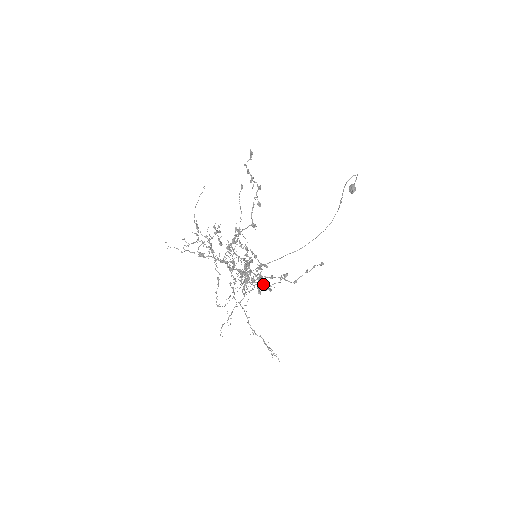
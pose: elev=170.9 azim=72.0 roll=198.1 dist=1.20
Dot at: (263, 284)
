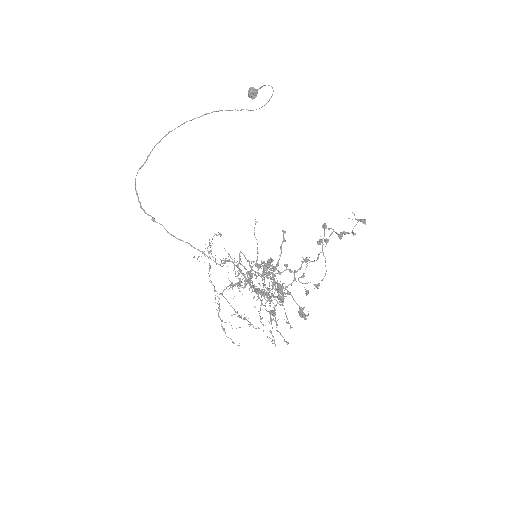
Dot at: occluded
